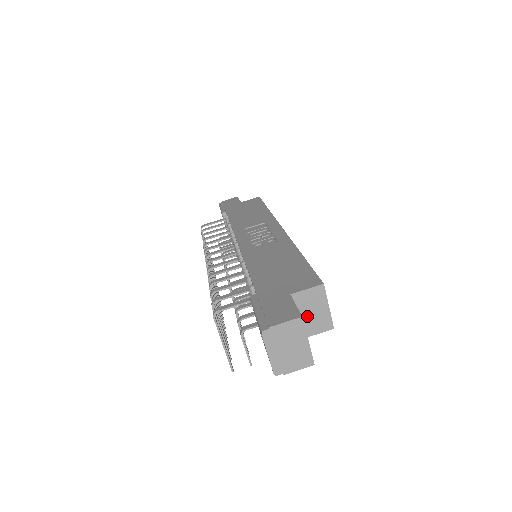
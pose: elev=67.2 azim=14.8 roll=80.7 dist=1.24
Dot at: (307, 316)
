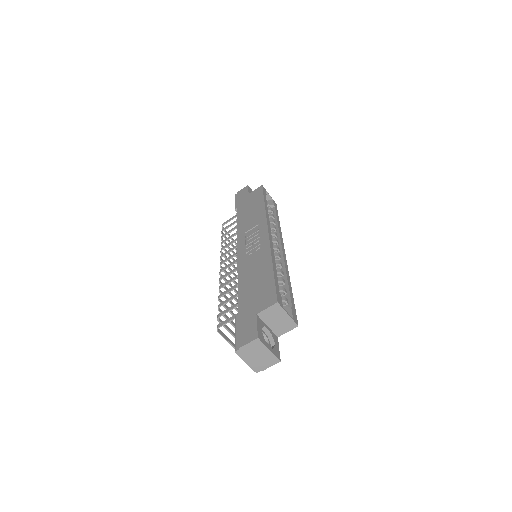
Dot at: (275, 324)
